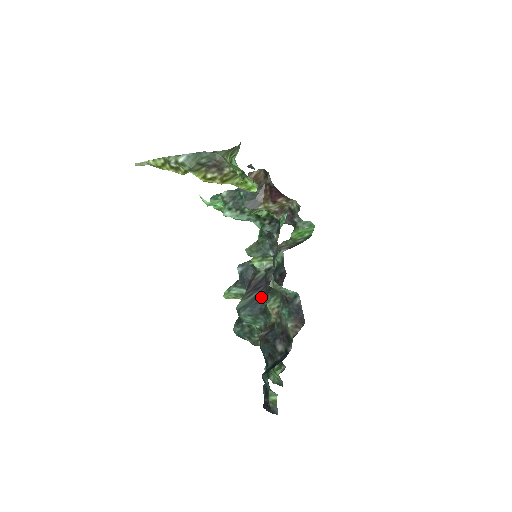
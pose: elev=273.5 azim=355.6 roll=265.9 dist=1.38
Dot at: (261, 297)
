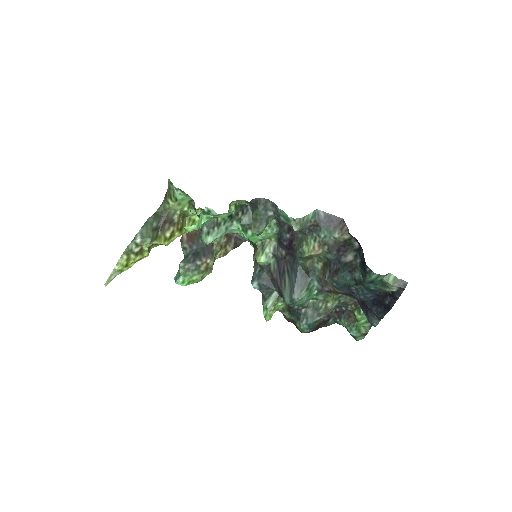
Dot at: (293, 270)
